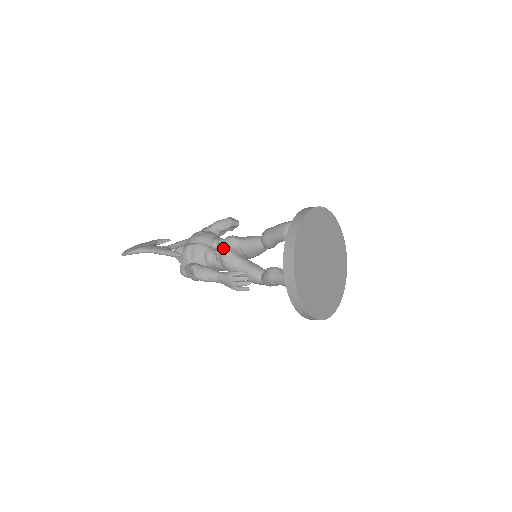
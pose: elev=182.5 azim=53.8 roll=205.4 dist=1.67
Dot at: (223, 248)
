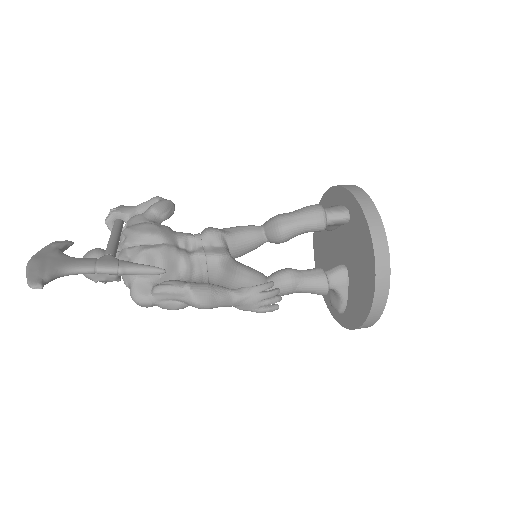
Dot at: (212, 249)
